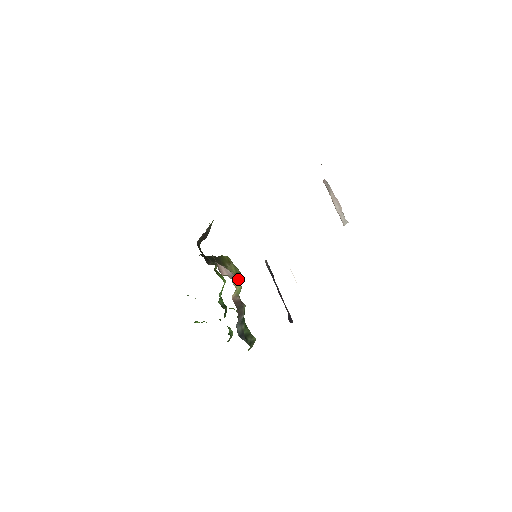
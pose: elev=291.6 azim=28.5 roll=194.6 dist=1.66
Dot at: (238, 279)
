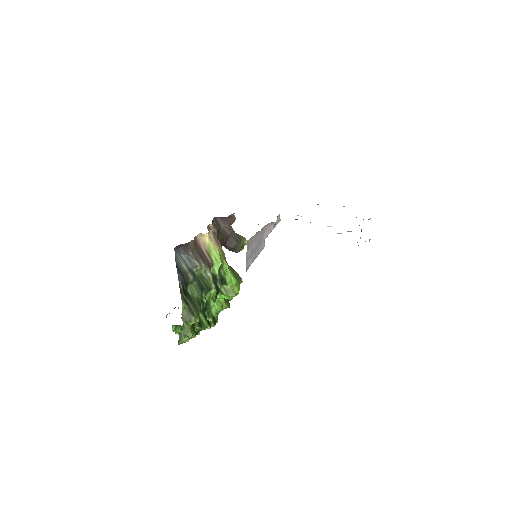
Dot at: (225, 260)
